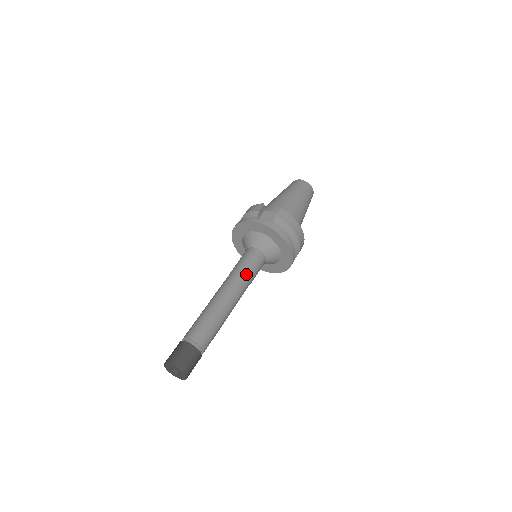
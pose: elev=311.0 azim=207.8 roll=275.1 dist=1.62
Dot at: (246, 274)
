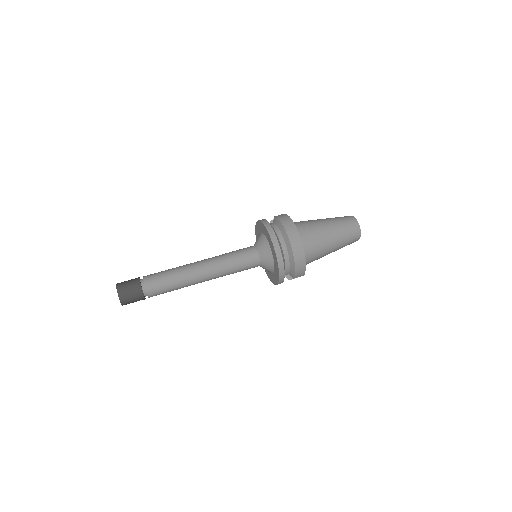
Dot at: (225, 255)
